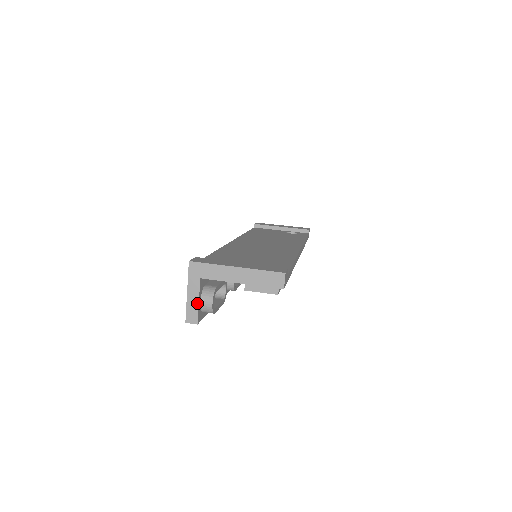
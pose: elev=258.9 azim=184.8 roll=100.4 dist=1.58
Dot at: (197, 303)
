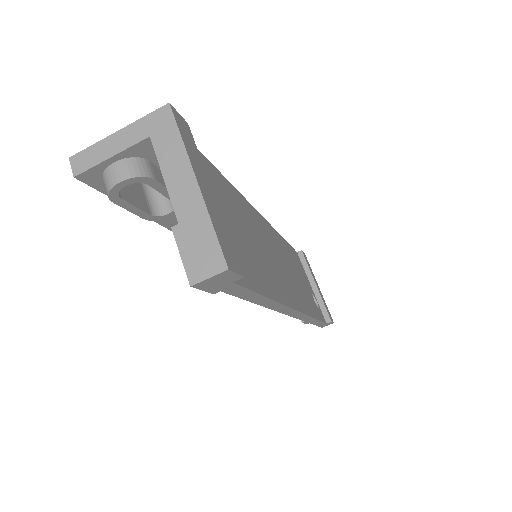
Dot at: (108, 156)
